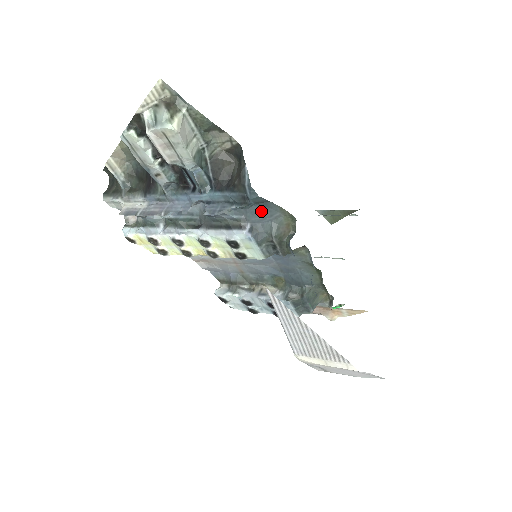
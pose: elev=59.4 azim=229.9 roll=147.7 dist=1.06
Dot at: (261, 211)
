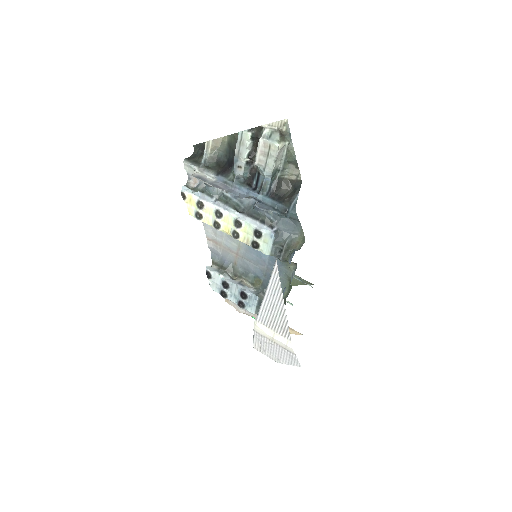
Dot at: (289, 224)
